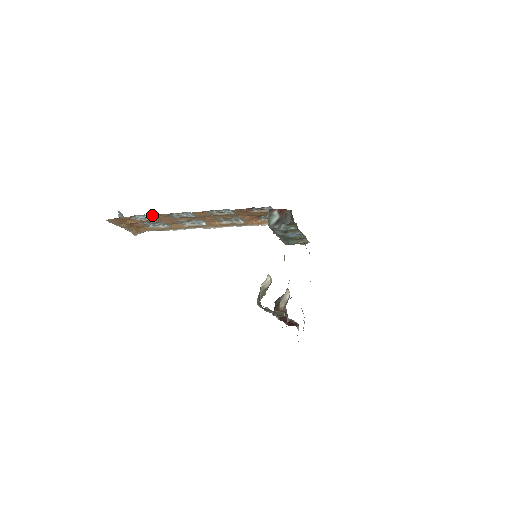
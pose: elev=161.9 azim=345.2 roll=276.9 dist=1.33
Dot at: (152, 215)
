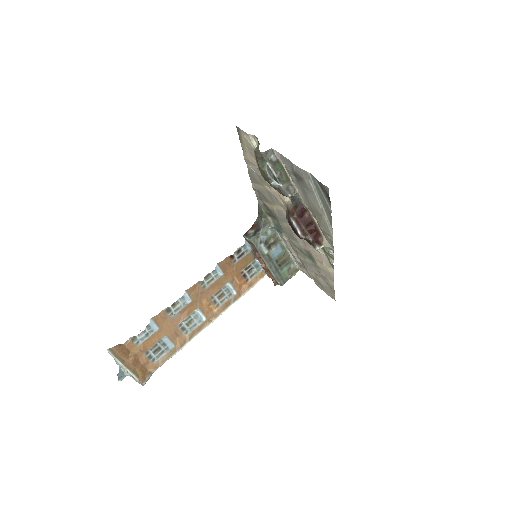
Dot at: (152, 318)
